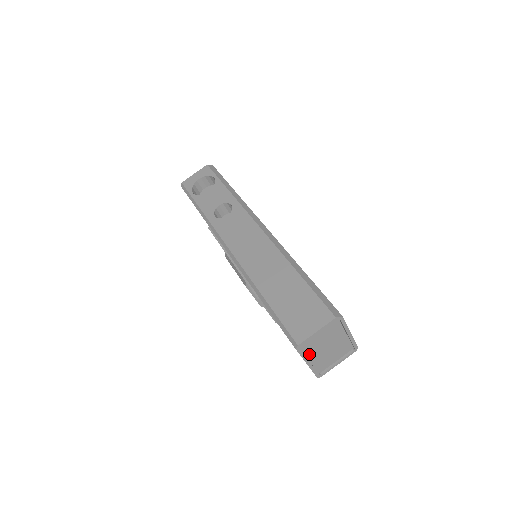
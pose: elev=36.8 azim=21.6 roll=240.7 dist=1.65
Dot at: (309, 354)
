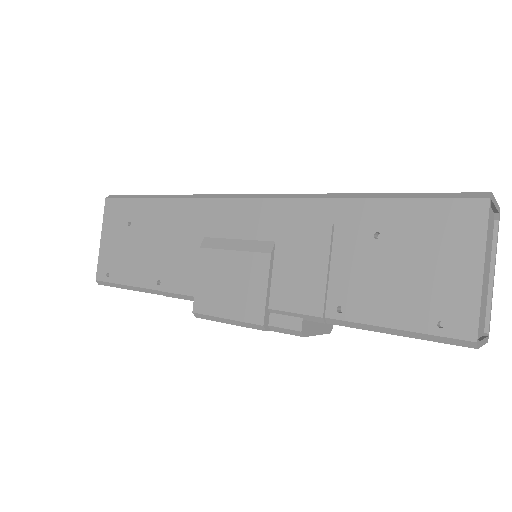
Dot at: occluded
